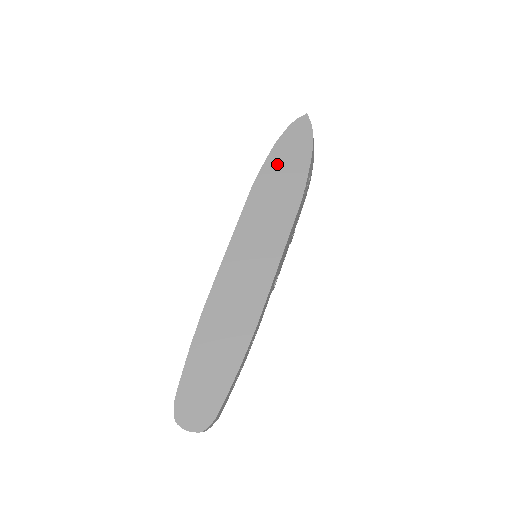
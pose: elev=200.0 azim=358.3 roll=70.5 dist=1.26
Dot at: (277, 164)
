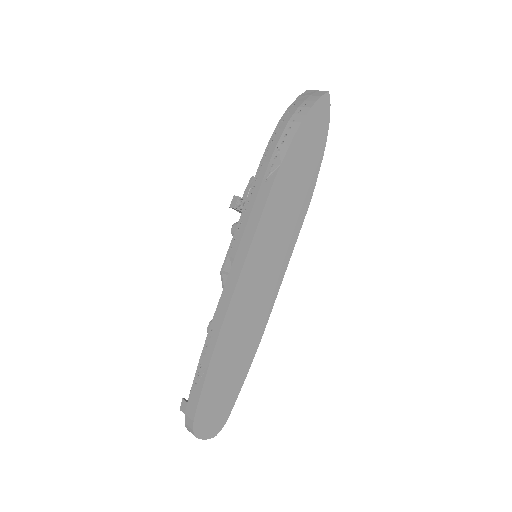
Dot at: (297, 157)
